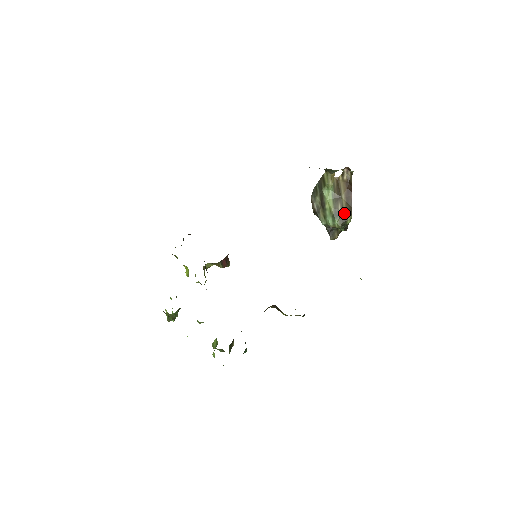
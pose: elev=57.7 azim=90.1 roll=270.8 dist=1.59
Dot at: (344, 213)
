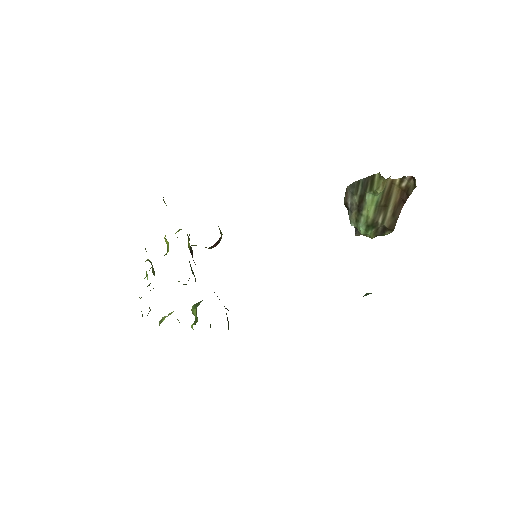
Dot at: (384, 226)
